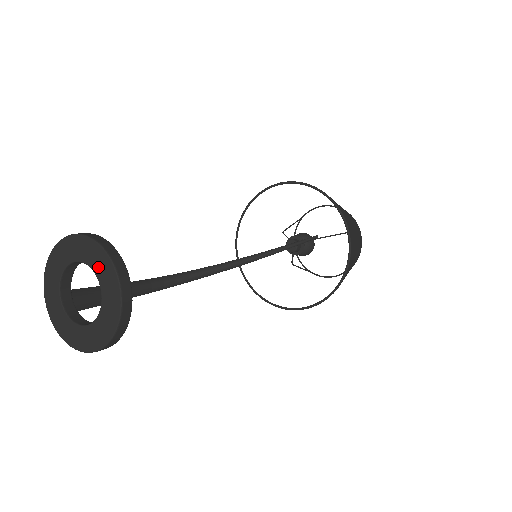
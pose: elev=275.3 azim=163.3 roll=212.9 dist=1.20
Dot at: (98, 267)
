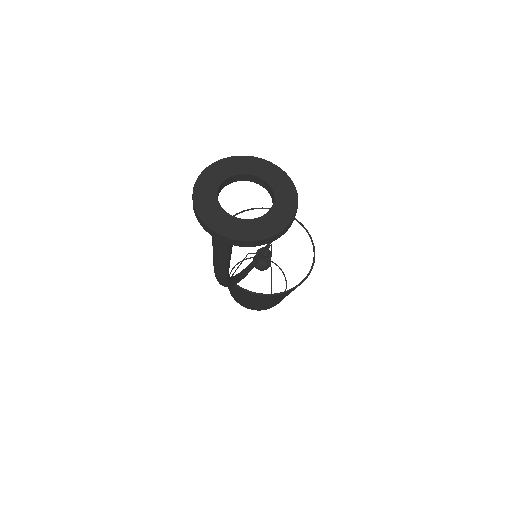
Dot at: (250, 168)
